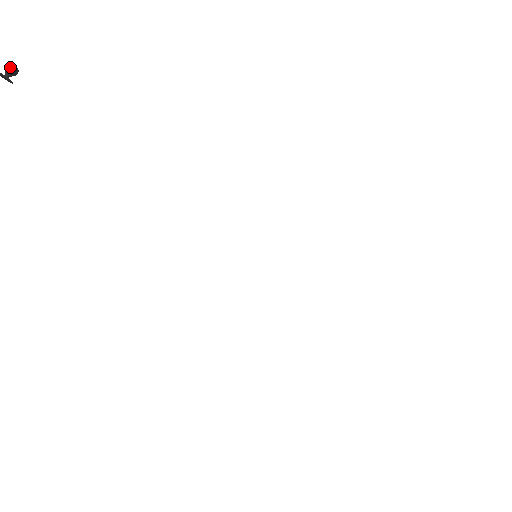
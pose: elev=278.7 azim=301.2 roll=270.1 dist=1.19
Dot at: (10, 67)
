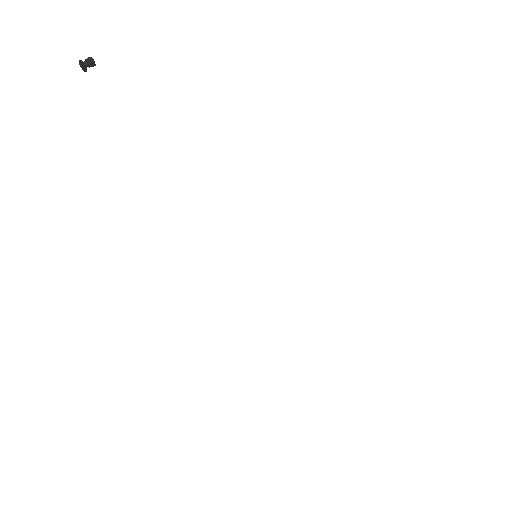
Dot at: (90, 59)
